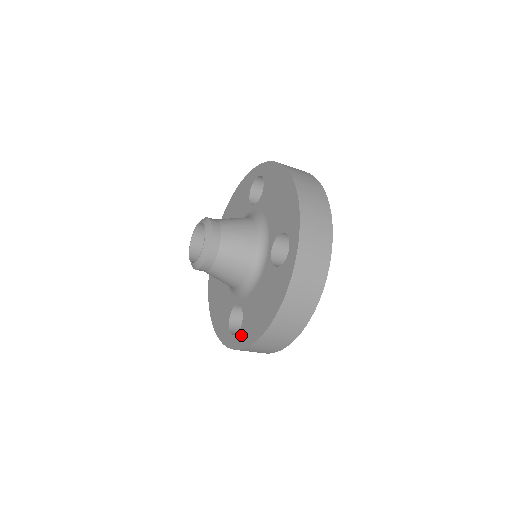
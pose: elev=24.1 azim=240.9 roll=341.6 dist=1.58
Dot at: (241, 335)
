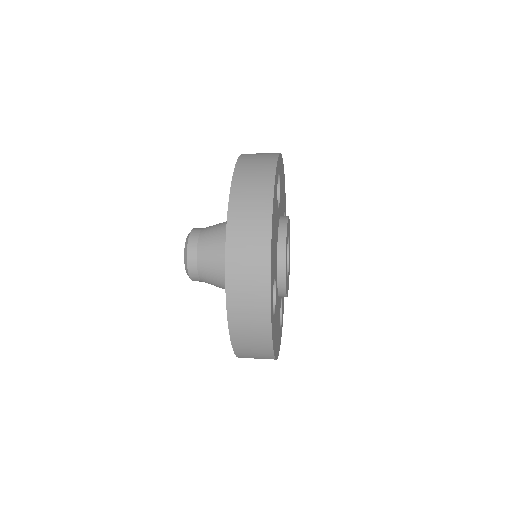
Dot at: occluded
